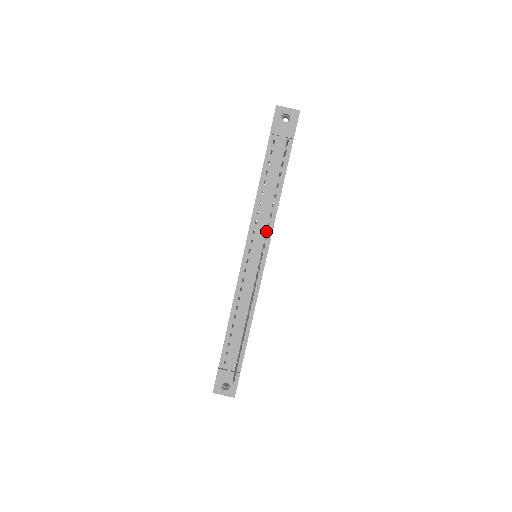
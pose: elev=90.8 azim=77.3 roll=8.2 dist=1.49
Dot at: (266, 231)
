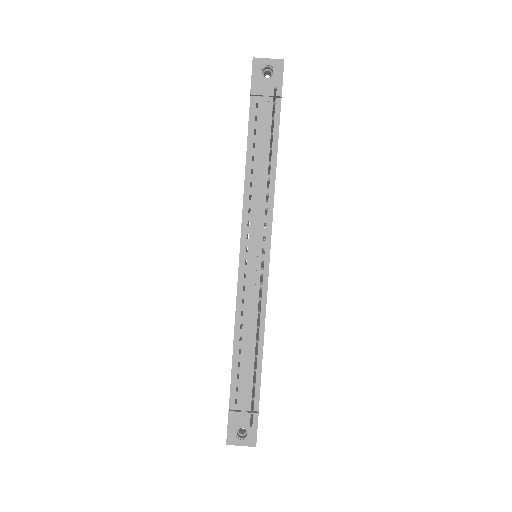
Dot at: (264, 220)
